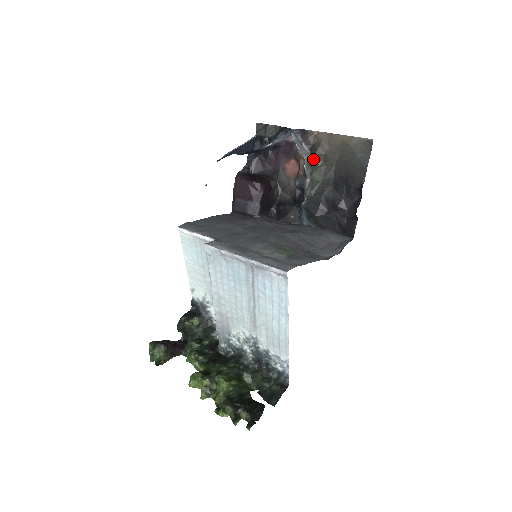
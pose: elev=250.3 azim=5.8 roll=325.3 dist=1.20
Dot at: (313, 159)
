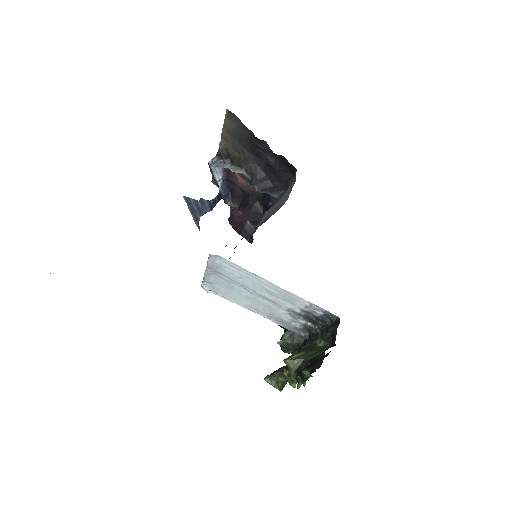
Dot at: (233, 161)
